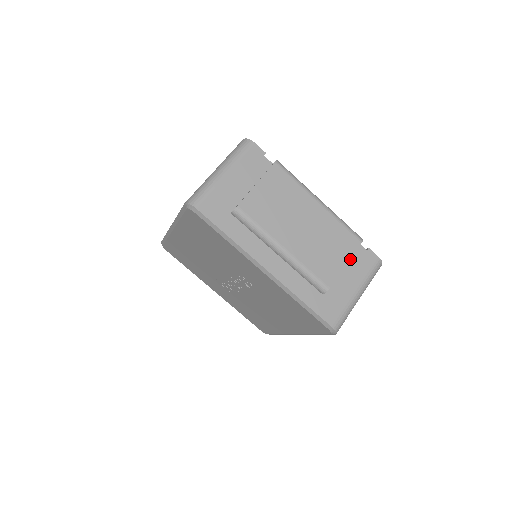
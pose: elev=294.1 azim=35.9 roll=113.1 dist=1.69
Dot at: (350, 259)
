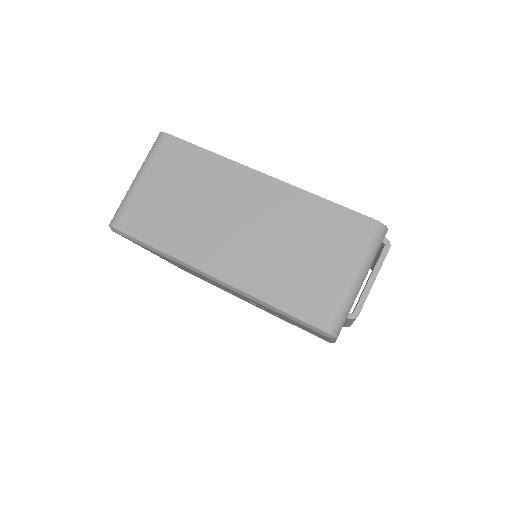
Dot at: occluded
